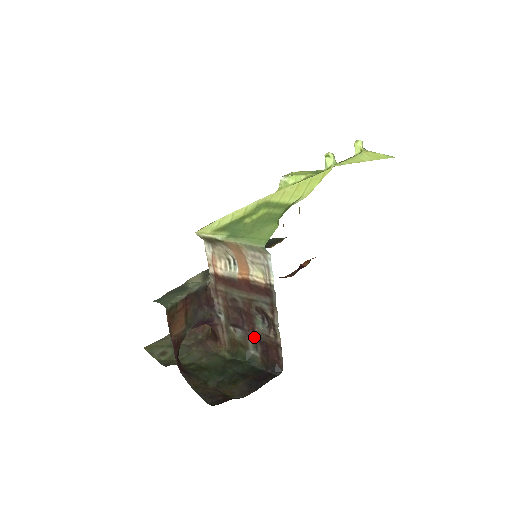
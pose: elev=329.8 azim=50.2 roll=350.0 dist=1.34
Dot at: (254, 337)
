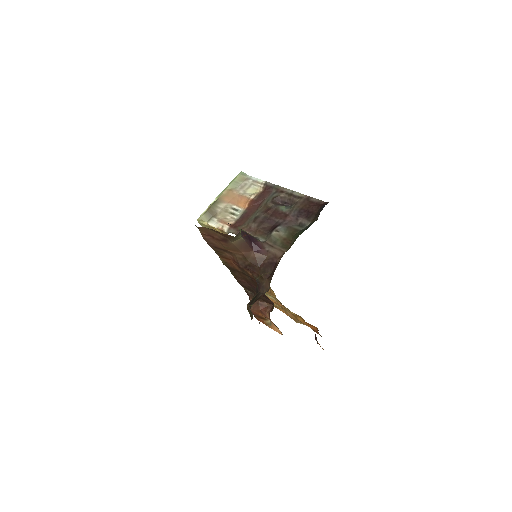
Dot at: (293, 221)
